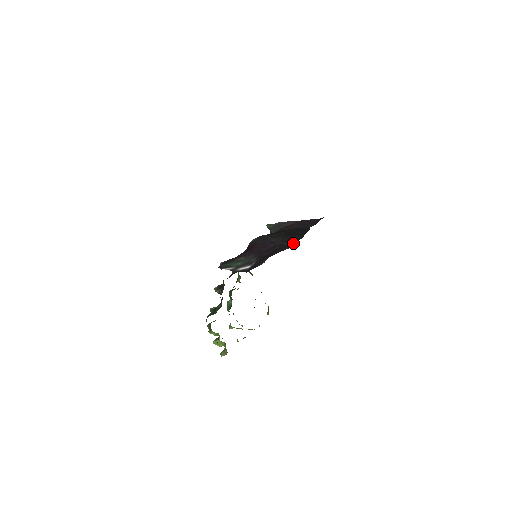
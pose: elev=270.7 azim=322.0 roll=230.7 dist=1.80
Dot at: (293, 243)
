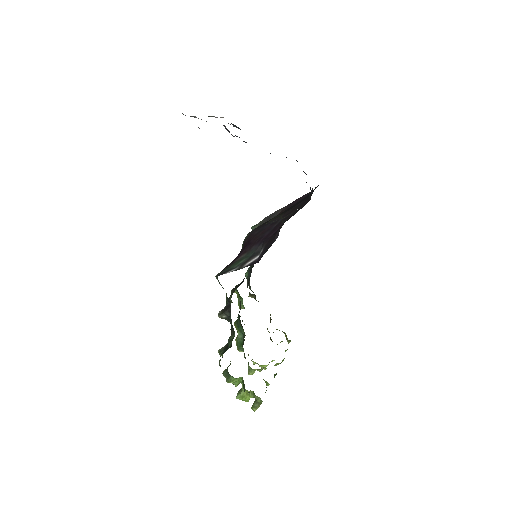
Dot at: (303, 204)
